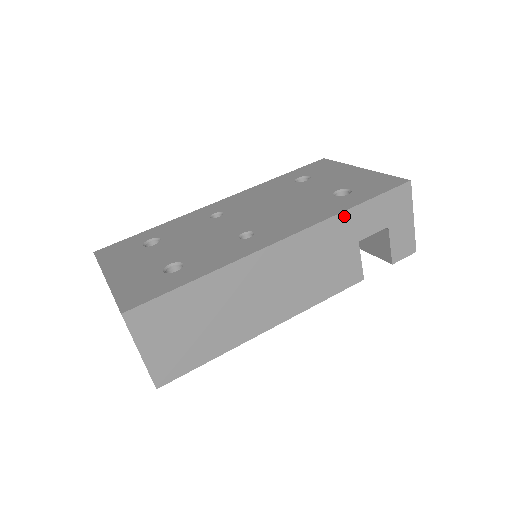
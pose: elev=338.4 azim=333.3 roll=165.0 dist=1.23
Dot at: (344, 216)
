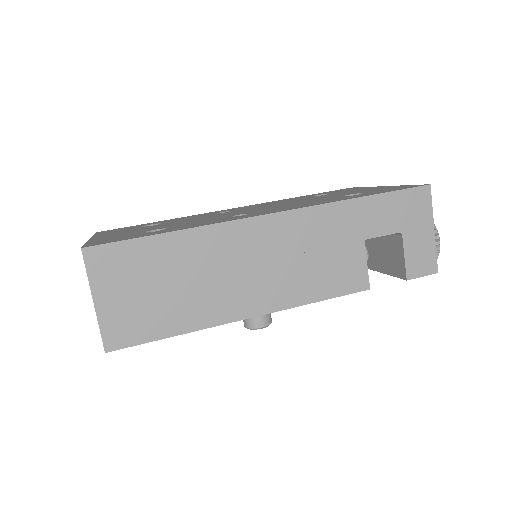
Dot at: (347, 205)
